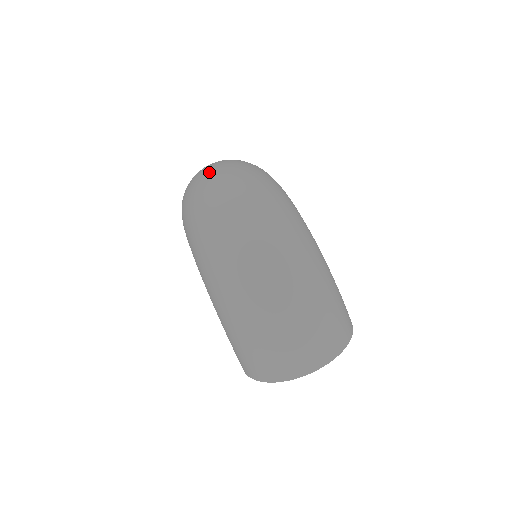
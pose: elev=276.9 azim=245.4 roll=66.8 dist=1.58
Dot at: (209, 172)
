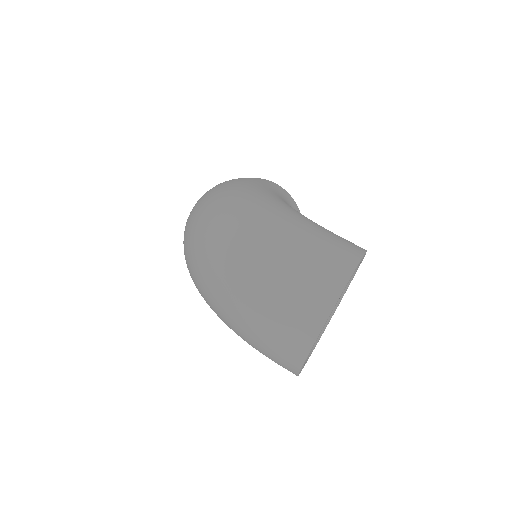
Dot at: occluded
